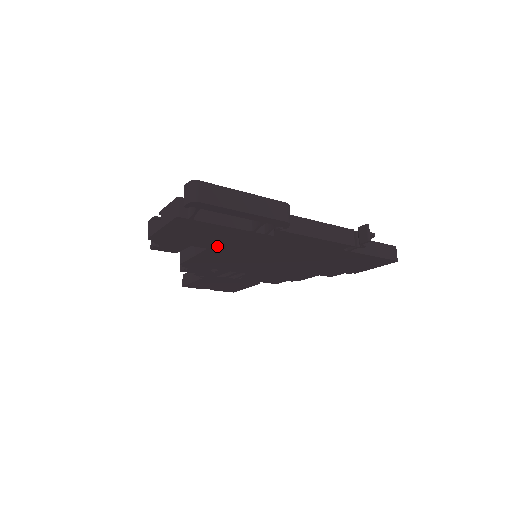
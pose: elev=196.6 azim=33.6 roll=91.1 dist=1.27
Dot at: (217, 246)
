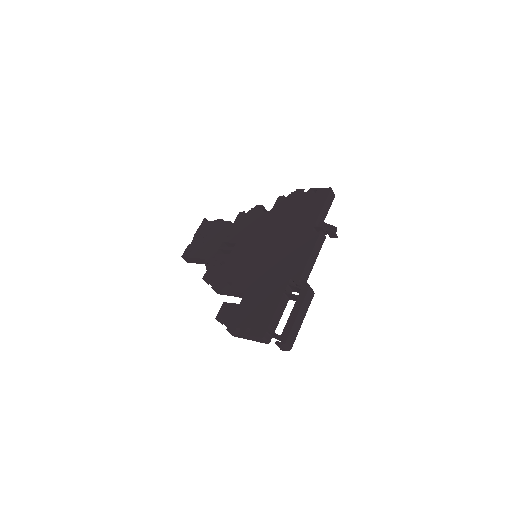
Dot at: occluded
